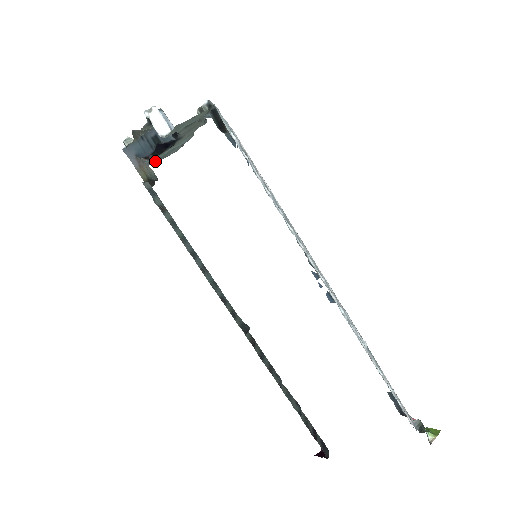
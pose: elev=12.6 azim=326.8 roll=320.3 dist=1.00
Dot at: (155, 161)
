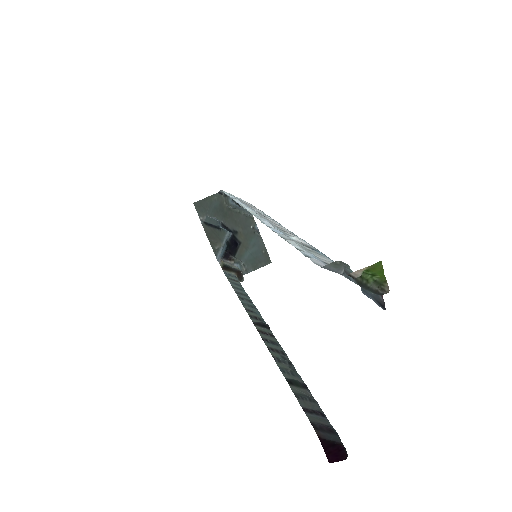
Dot at: (249, 268)
